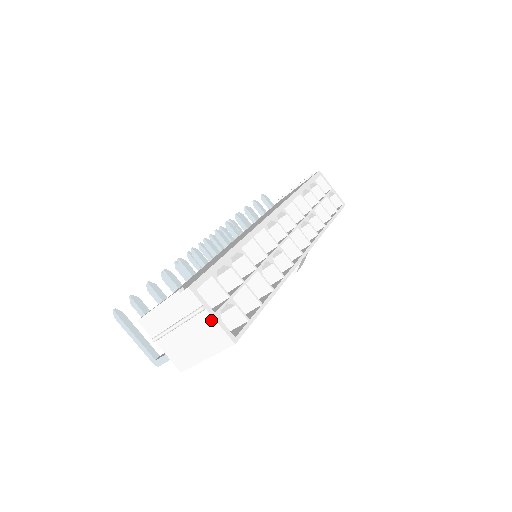
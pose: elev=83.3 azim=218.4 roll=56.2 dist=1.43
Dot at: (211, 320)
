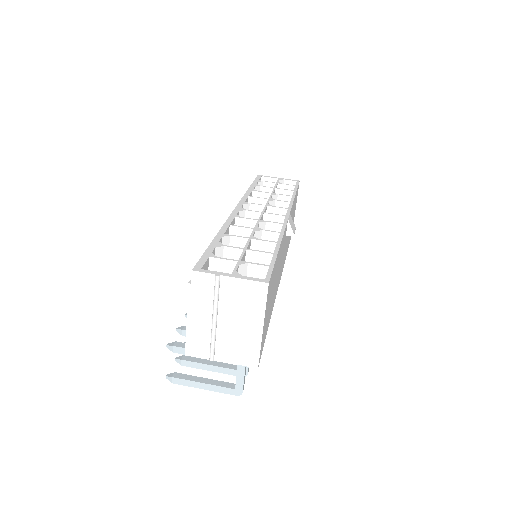
Dot at: (233, 282)
